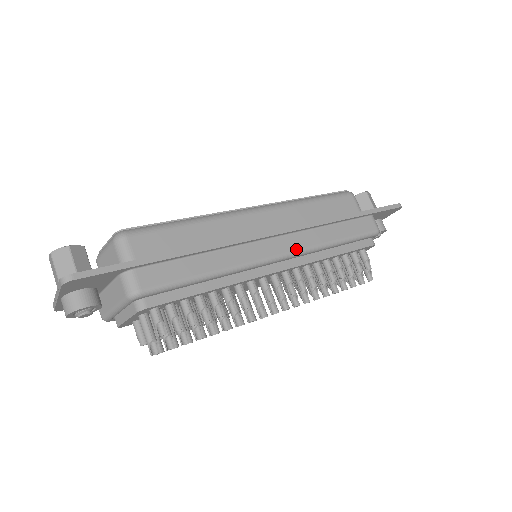
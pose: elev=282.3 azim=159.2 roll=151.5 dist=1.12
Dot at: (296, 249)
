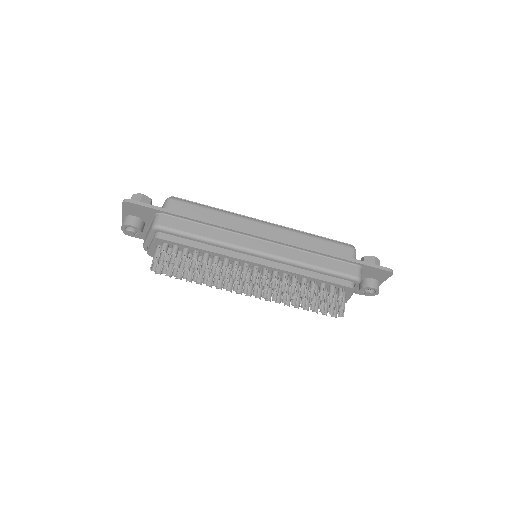
Dot at: (277, 255)
